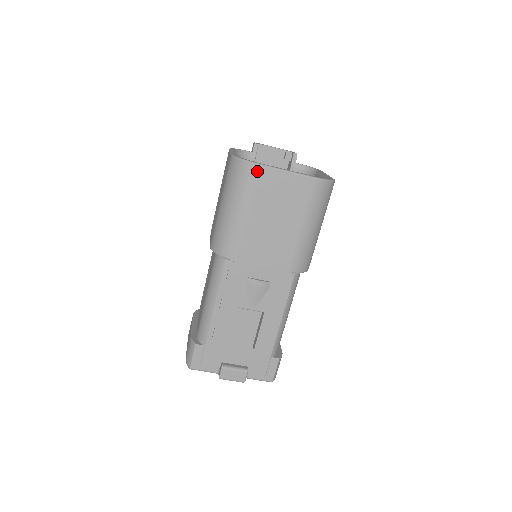
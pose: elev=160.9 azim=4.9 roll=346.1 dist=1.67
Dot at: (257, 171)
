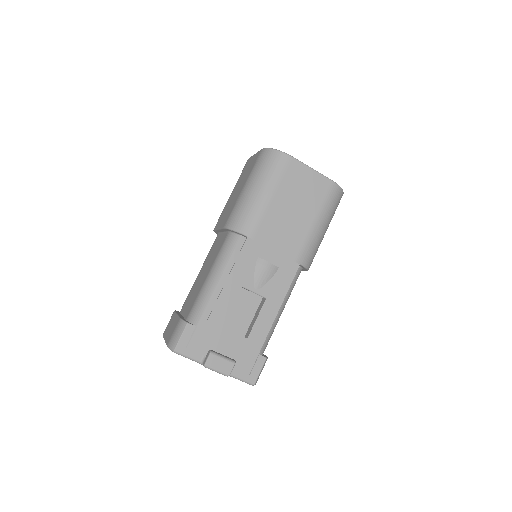
Dot at: (288, 161)
